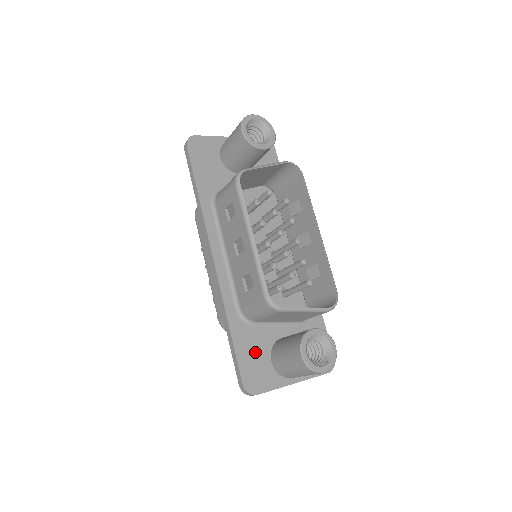
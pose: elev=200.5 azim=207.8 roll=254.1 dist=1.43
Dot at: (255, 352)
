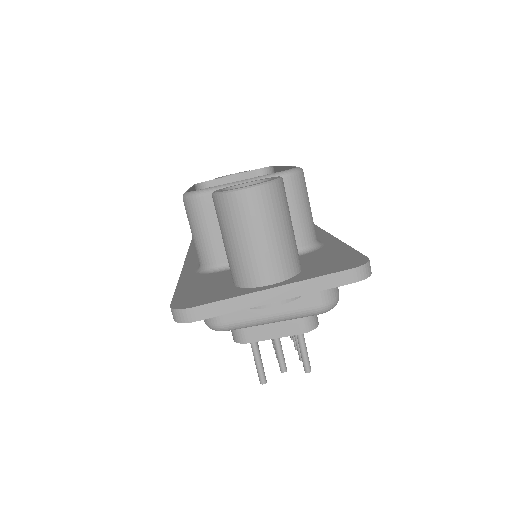
Dot at: (208, 284)
